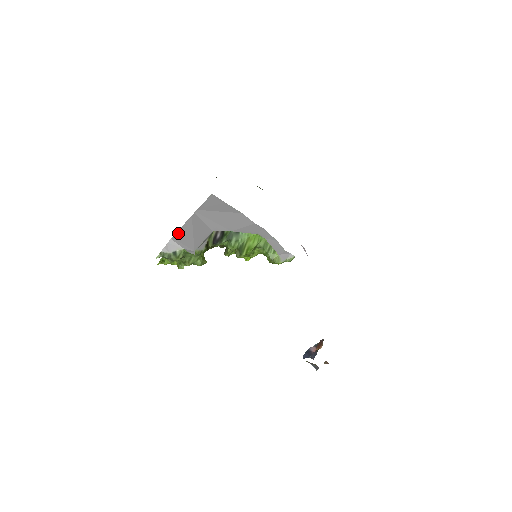
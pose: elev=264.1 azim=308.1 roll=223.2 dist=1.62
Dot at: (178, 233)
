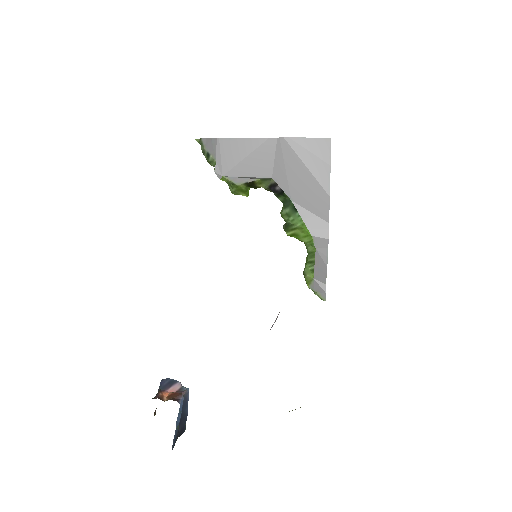
Dot at: (231, 140)
